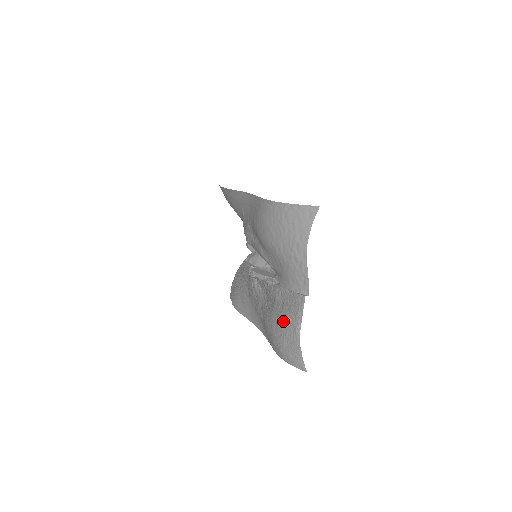
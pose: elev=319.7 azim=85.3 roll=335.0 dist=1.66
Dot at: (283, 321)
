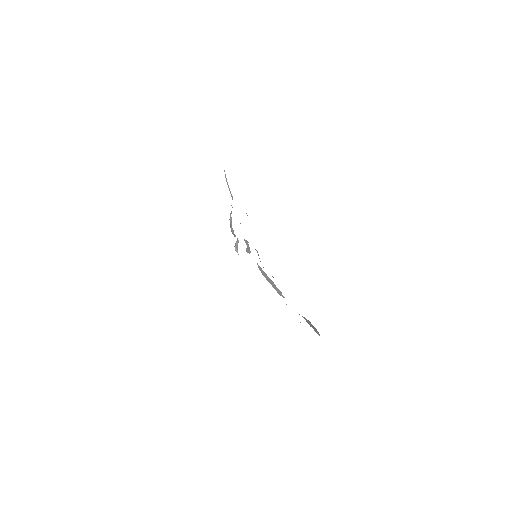
Dot at: occluded
